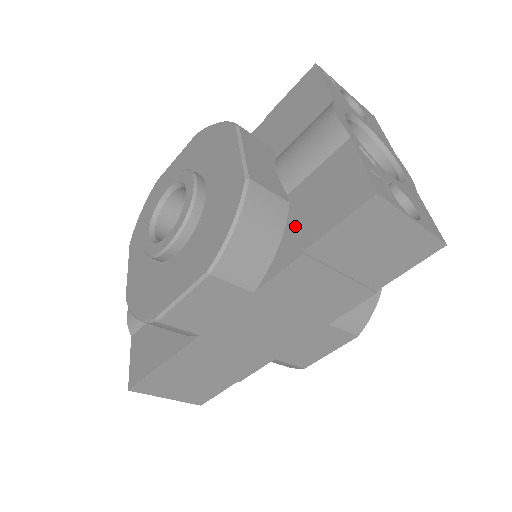
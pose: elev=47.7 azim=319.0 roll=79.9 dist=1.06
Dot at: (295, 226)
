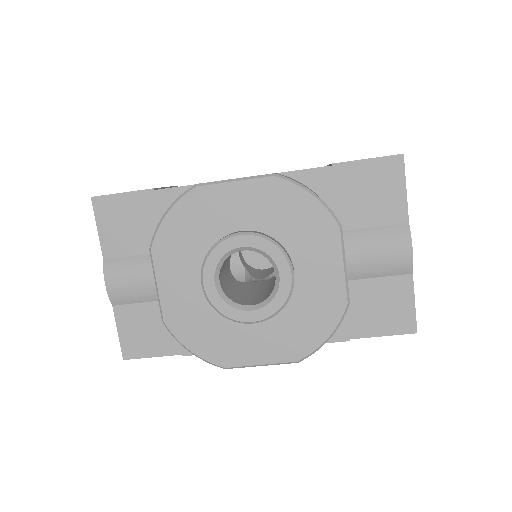
Dot at: (347, 315)
